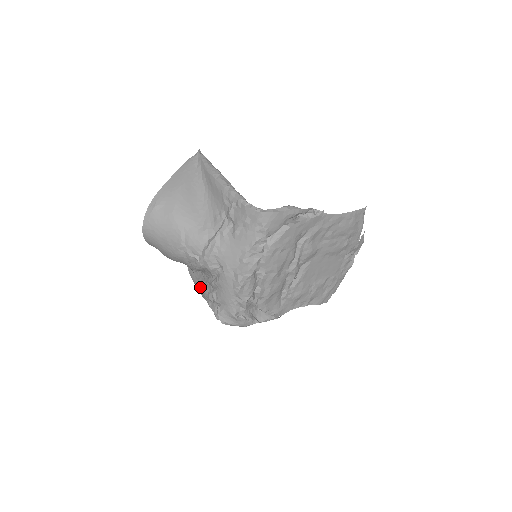
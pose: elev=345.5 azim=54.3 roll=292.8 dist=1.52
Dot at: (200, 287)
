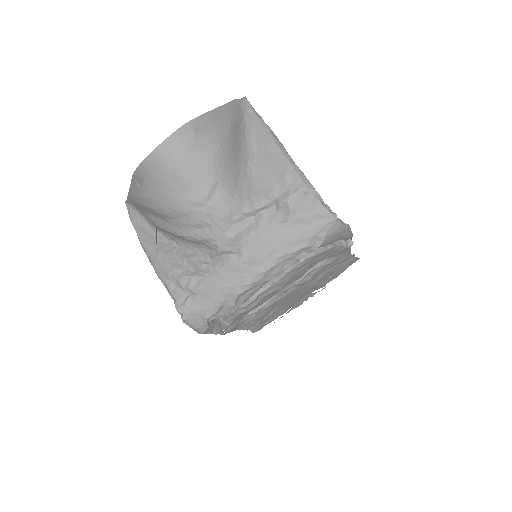
Dot at: (164, 259)
